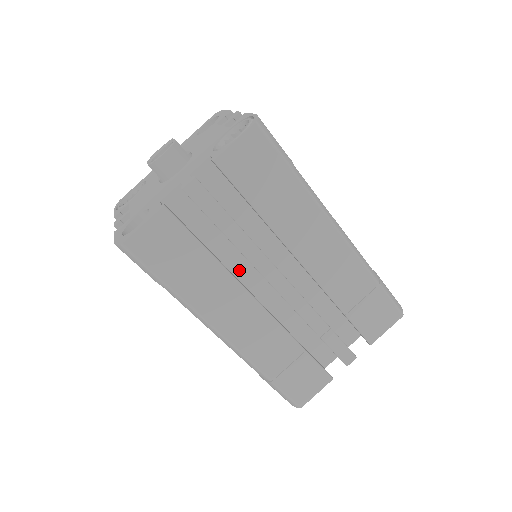
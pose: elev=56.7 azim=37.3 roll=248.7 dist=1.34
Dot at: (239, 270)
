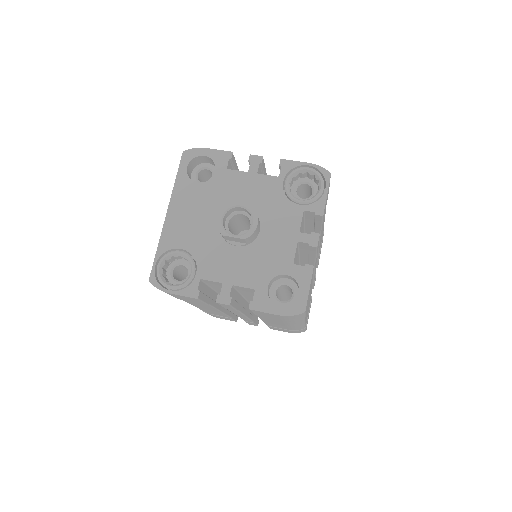
Dot at: occluded
